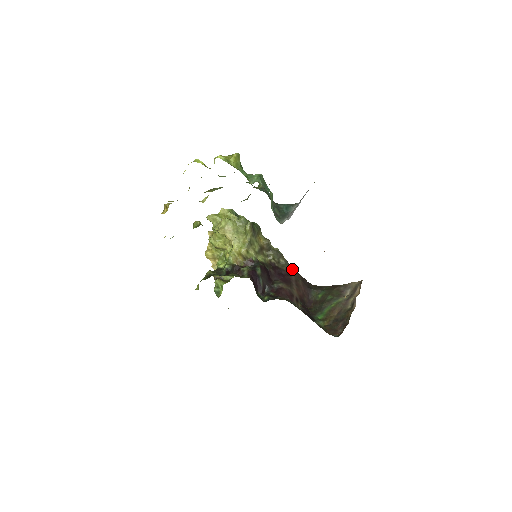
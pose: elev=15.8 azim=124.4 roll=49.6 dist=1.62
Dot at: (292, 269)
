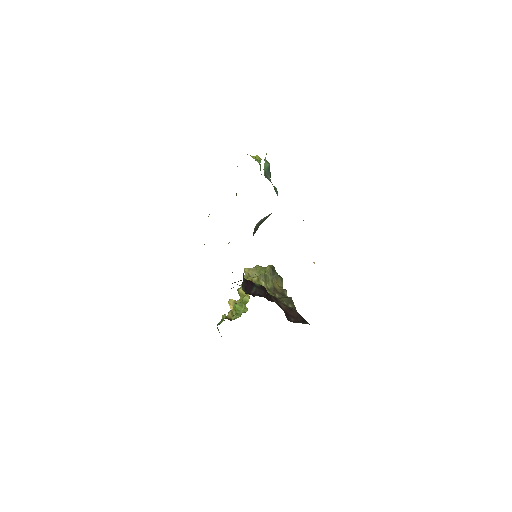
Dot at: occluded
